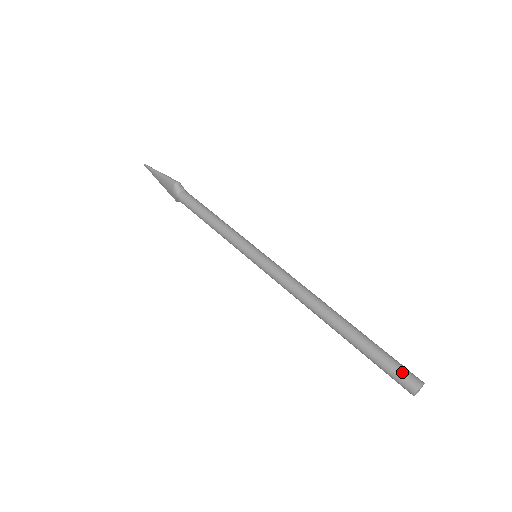
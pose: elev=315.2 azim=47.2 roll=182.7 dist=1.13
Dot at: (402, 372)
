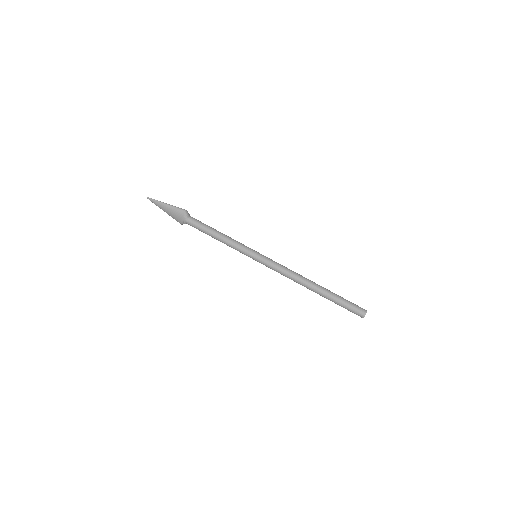
Dot at: (357, 307)
